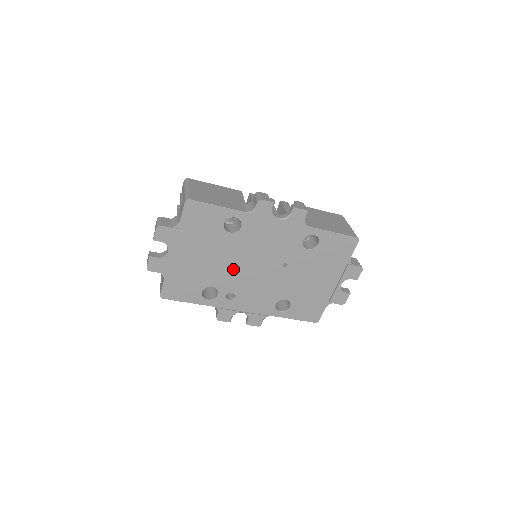
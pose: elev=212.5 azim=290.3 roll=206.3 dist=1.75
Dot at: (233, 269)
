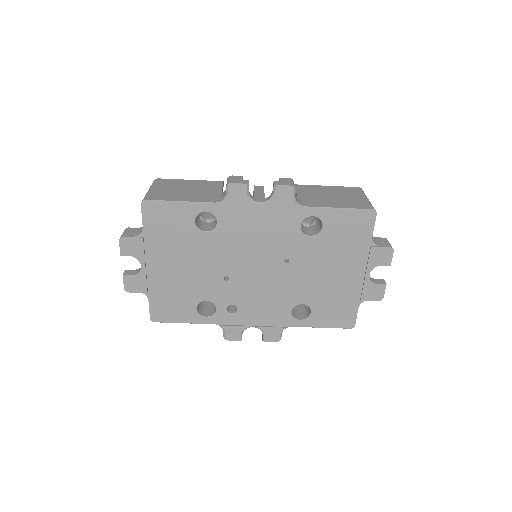
Dot at: (224, 275)
